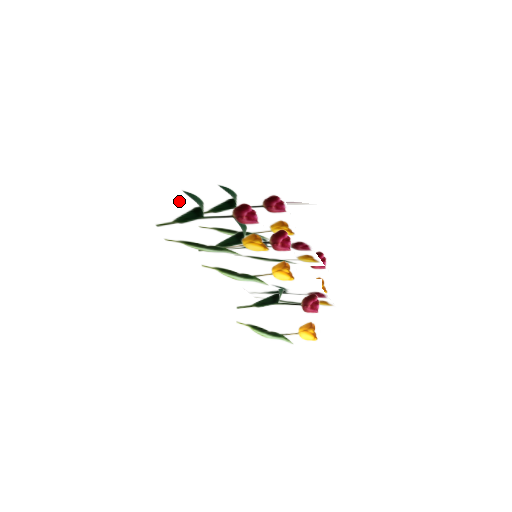
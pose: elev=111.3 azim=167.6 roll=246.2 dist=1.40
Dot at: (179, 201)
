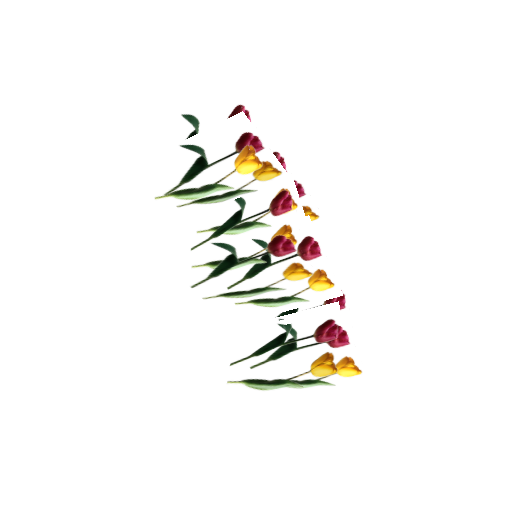
Dot at: (177, 131)
